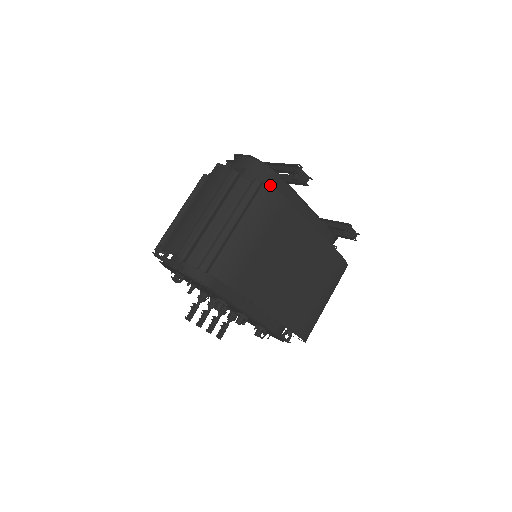
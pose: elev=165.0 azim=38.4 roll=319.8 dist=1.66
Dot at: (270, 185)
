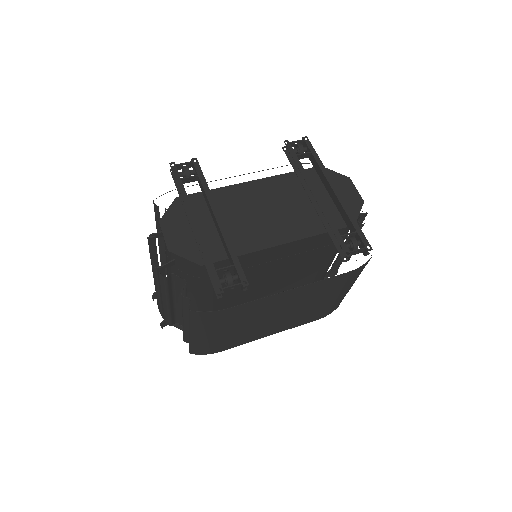
Dot at: (197, 312)
